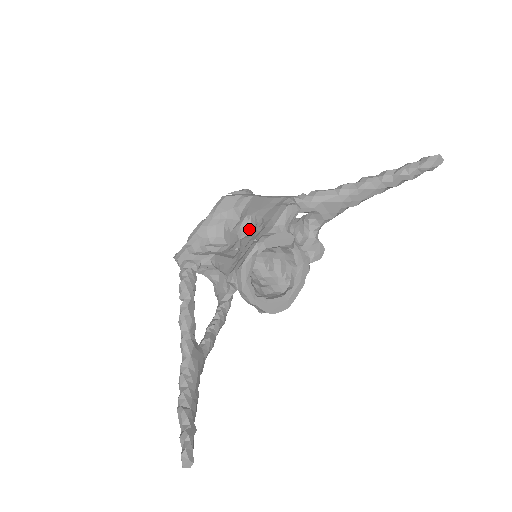
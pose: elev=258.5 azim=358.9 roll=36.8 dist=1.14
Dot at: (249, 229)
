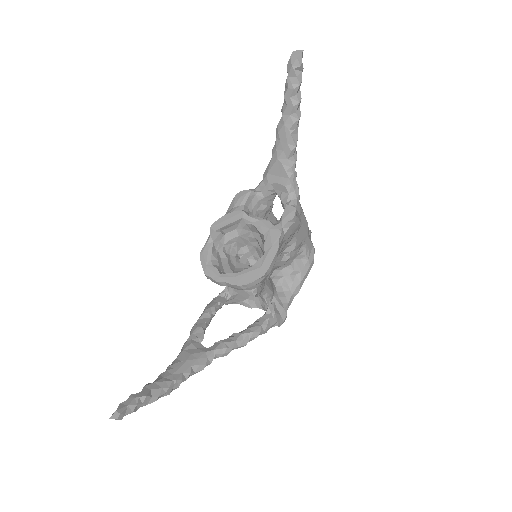
Dot at: occluded
